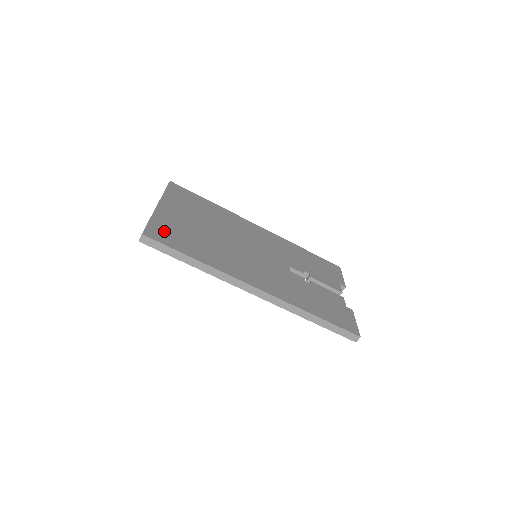
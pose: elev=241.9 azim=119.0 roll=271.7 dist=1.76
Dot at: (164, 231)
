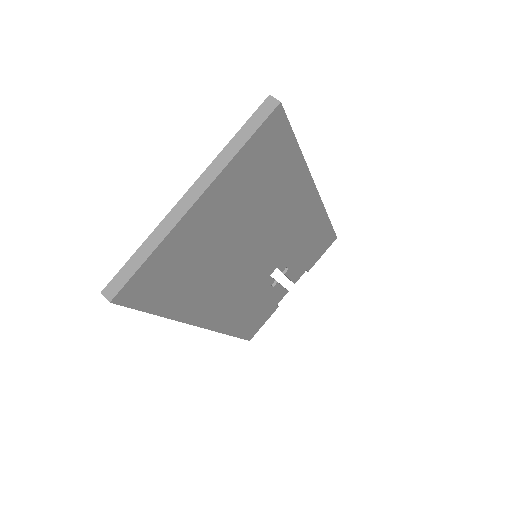
Dot at: (154, 277)
